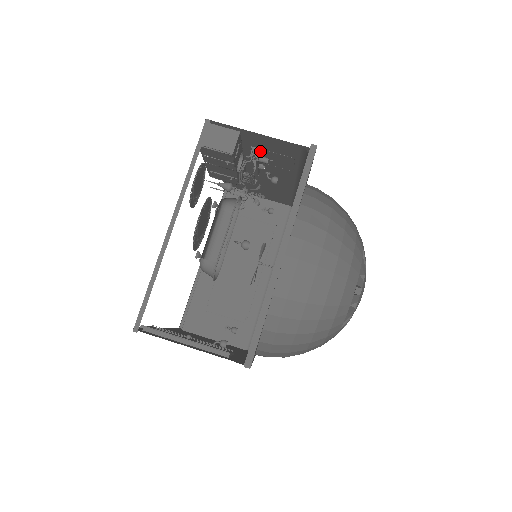
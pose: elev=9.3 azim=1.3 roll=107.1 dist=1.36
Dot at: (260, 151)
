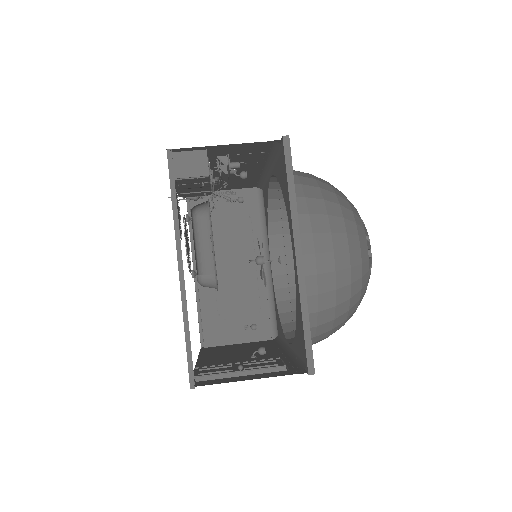
Dot at: occluded
